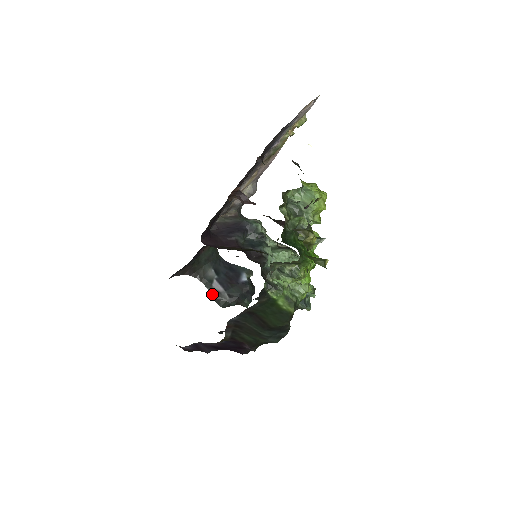
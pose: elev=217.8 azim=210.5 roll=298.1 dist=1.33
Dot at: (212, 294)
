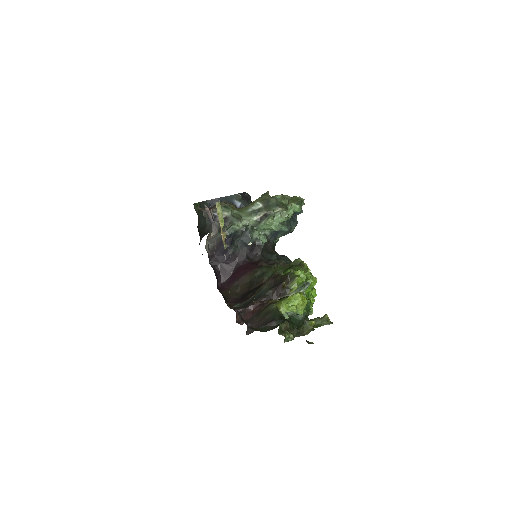
Dot at: occluded
